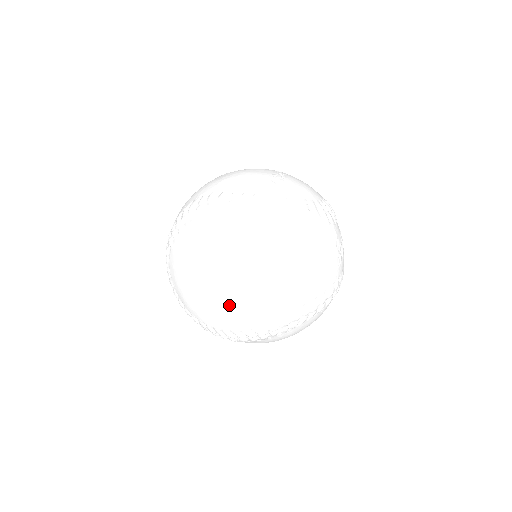
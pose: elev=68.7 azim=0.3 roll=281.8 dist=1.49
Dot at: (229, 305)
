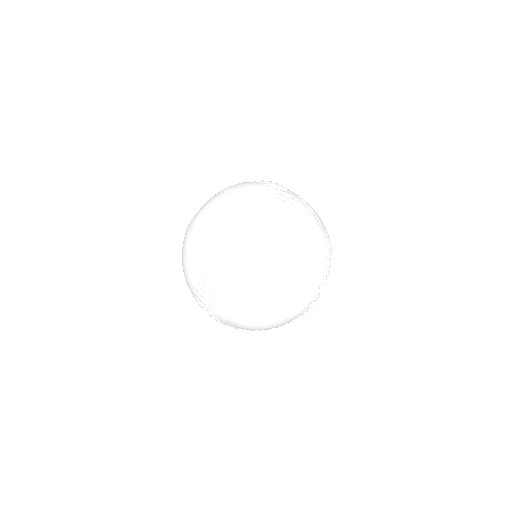
Dot at: (287, 314)
